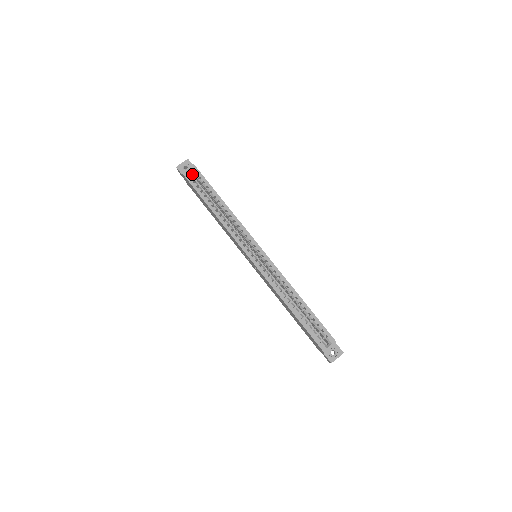
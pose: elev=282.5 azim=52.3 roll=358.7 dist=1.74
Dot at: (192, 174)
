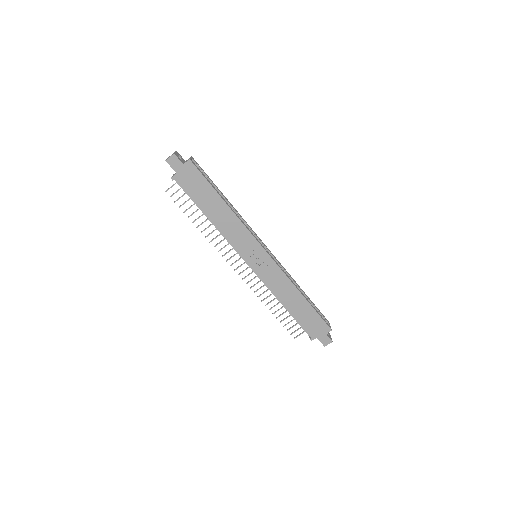
Dot at: occluded
